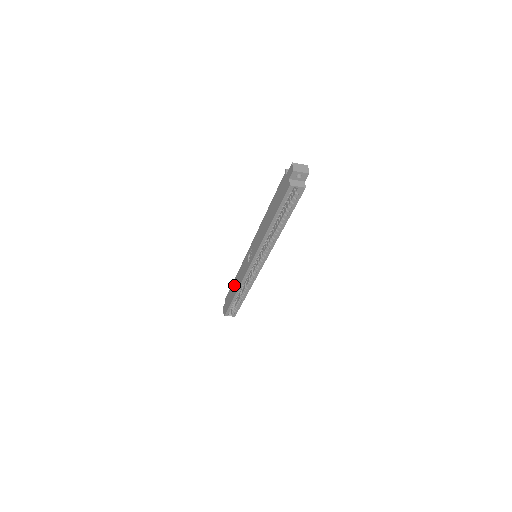
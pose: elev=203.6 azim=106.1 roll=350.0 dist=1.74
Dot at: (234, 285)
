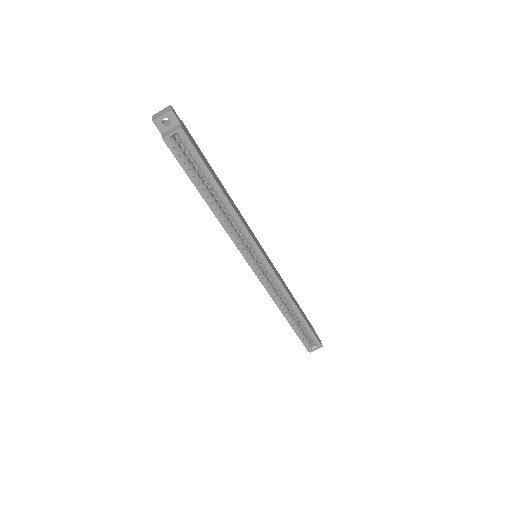
Dot at: occluded
